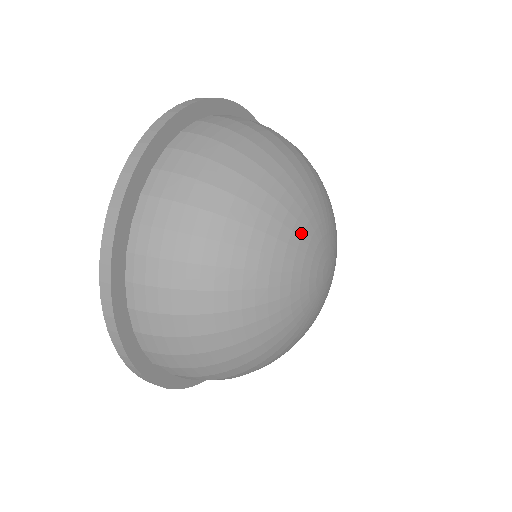
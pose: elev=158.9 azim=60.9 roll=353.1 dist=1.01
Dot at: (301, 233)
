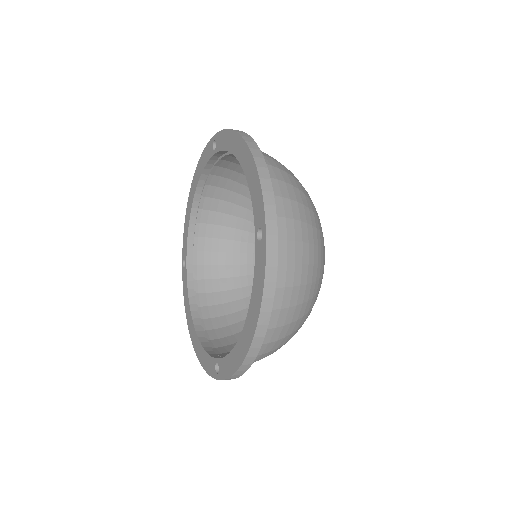
Dot at: occluded
